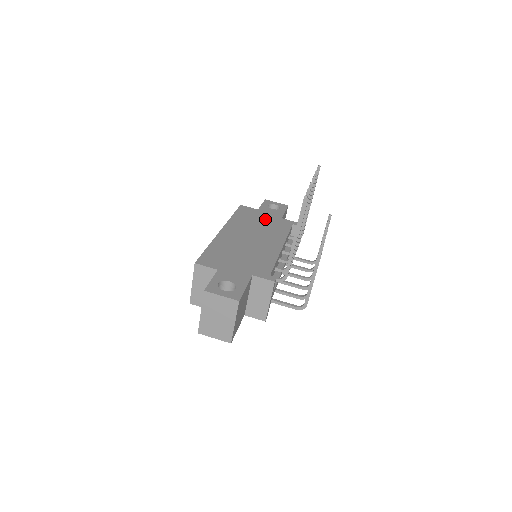
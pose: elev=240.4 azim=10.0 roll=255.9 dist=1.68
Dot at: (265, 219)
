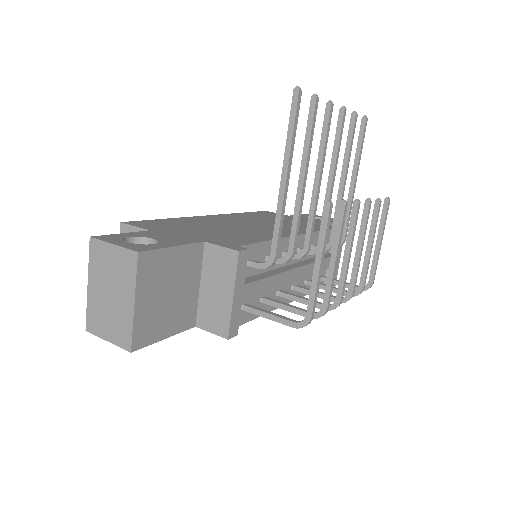
Dot at: (291, 220)
